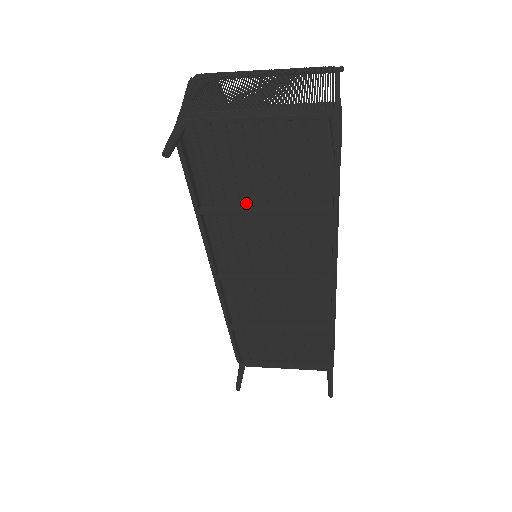
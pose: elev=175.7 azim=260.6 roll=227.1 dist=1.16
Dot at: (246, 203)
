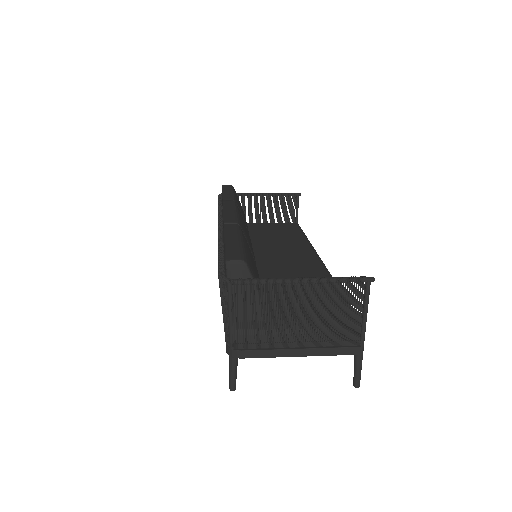
Dot at: occluded
